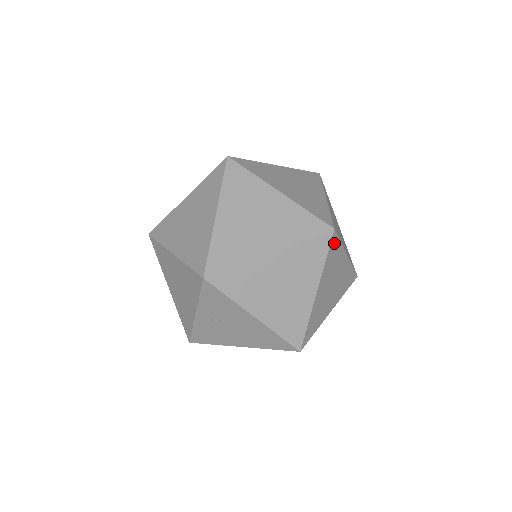
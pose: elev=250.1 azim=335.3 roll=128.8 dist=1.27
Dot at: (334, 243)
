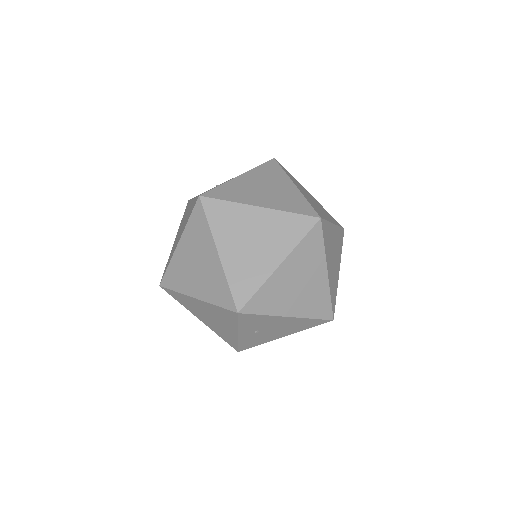
Dot at: (324, 227)
